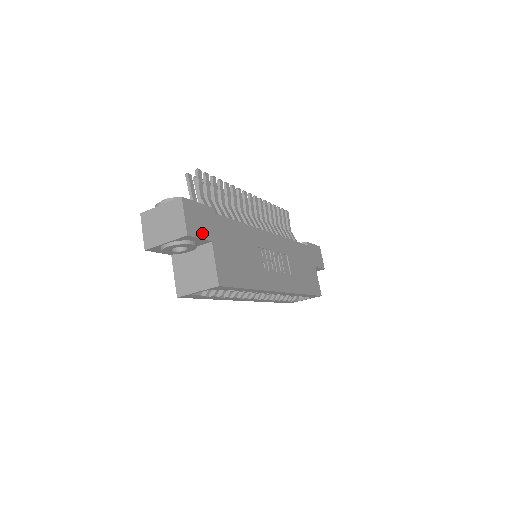
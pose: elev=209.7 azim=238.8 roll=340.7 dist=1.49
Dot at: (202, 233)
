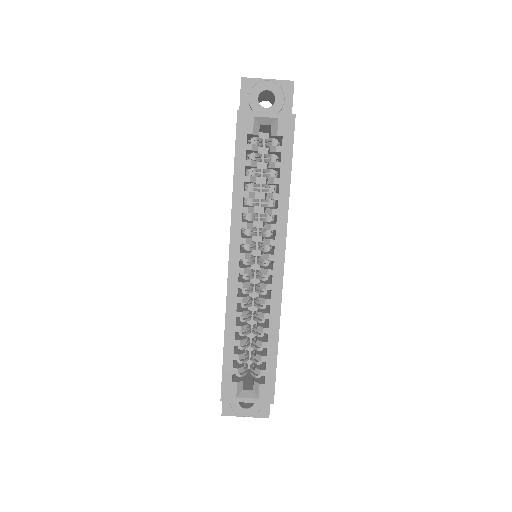
Dot at: occluded
